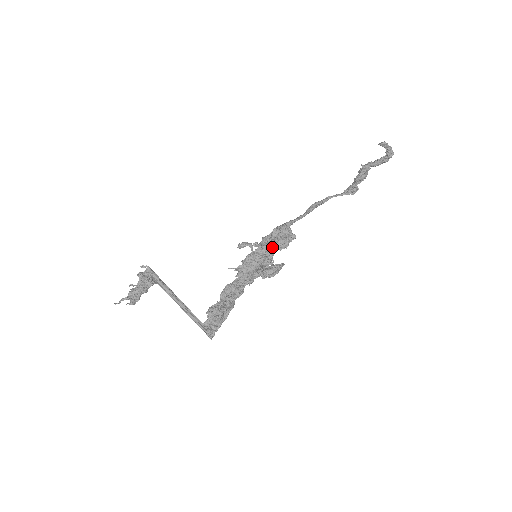
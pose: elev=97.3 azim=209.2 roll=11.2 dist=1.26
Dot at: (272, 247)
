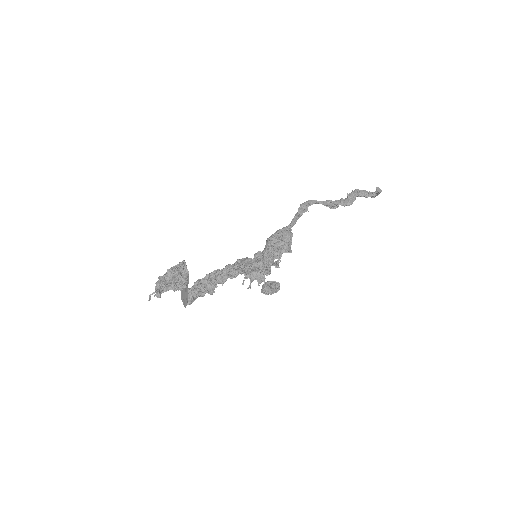
Dot at: (278, 265)
